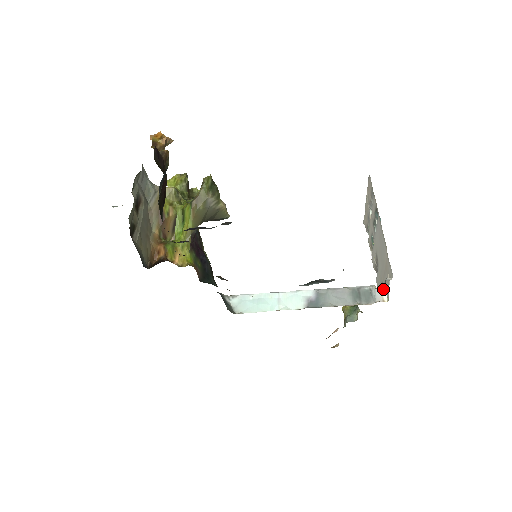
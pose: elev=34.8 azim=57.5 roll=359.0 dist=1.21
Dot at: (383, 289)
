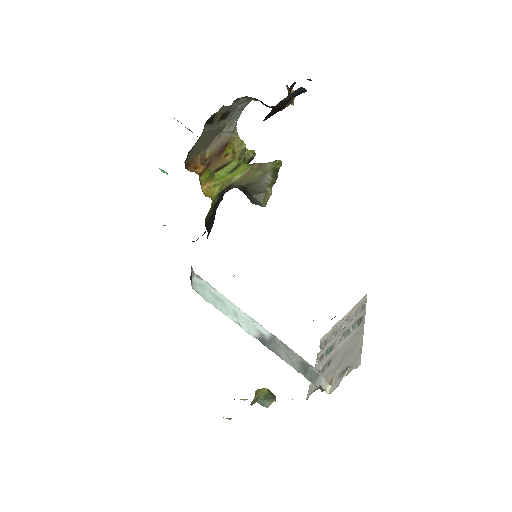
Dot at: occluded
